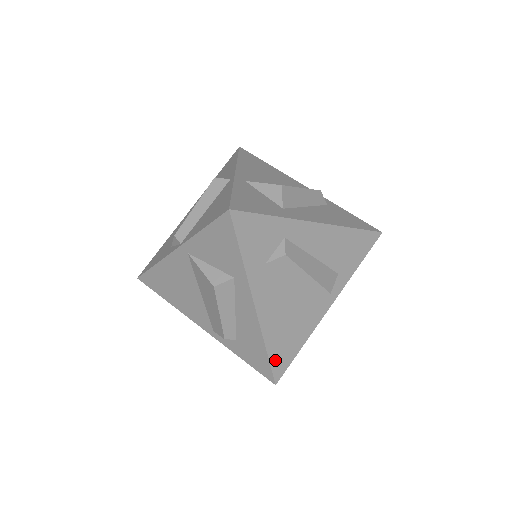
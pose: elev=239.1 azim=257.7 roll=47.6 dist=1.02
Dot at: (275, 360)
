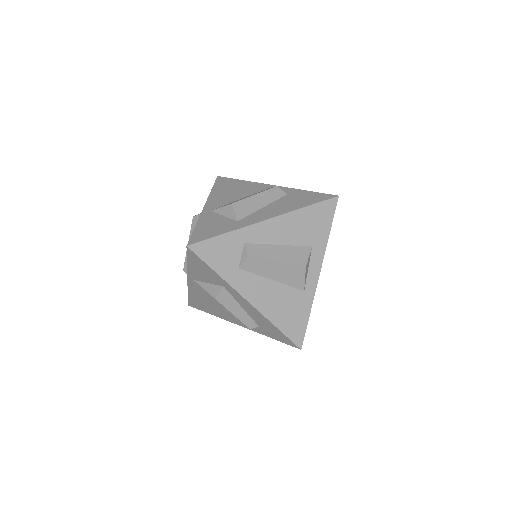
Dot at: (289, 332)
